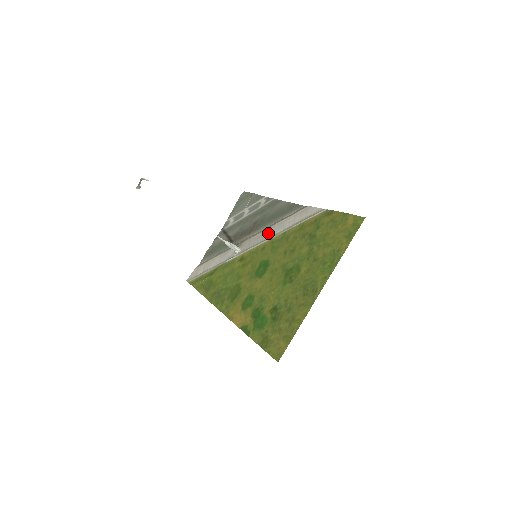
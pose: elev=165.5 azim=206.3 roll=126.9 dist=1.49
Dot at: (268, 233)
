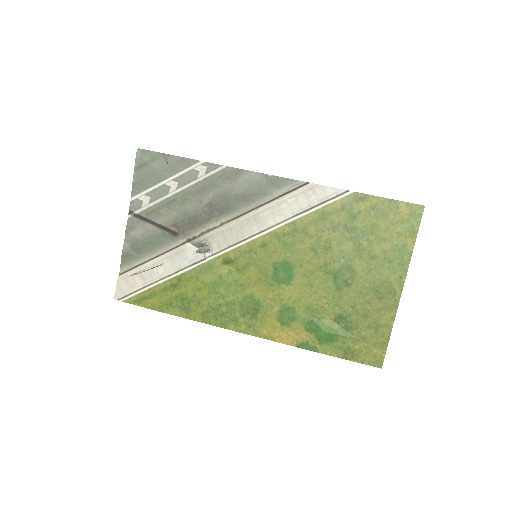
Dot at: (257, 223)
